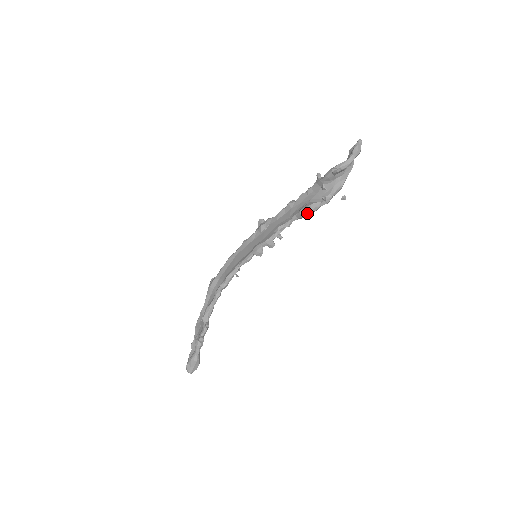
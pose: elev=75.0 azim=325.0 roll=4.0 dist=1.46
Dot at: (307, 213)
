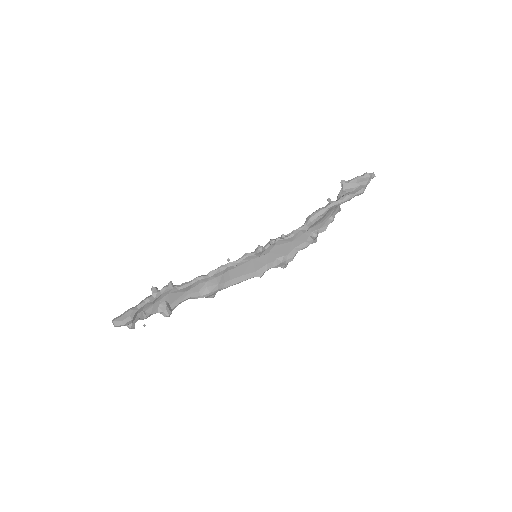
Dot at: (312, 214)
